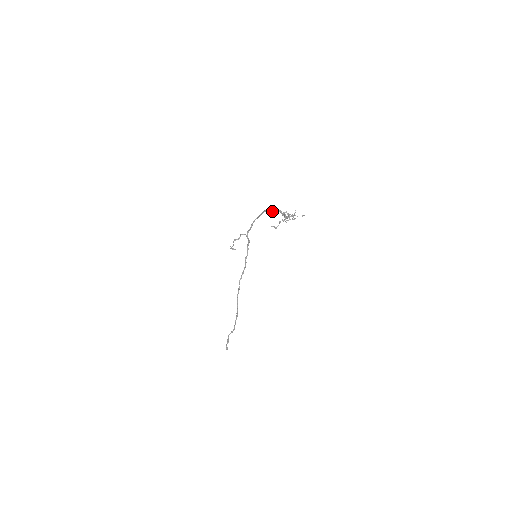
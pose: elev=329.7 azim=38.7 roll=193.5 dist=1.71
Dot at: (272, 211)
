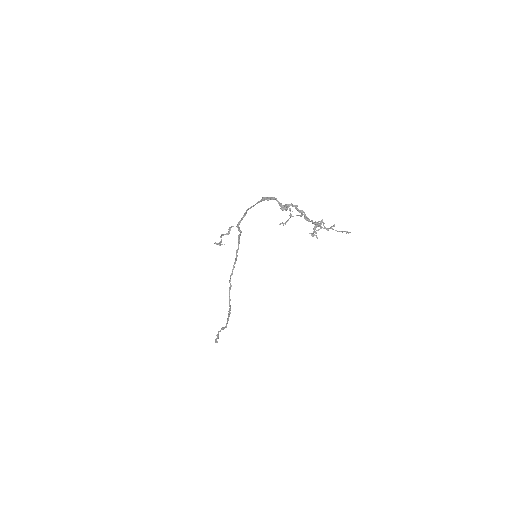
Dot at: occluded
